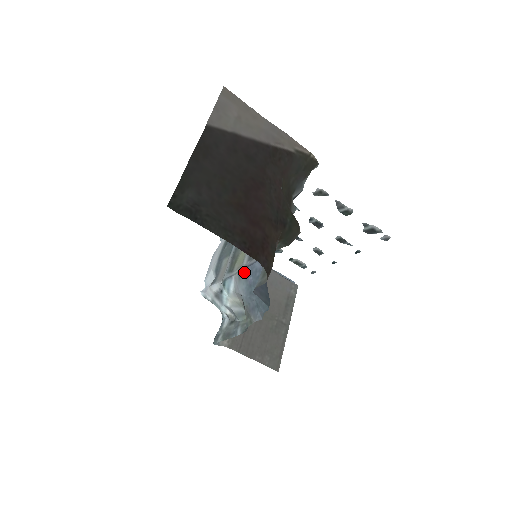
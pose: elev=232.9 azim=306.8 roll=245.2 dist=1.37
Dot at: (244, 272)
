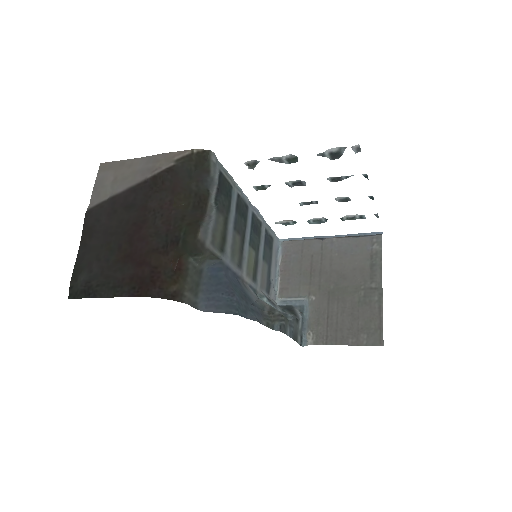
Dot at: (239, 282)
